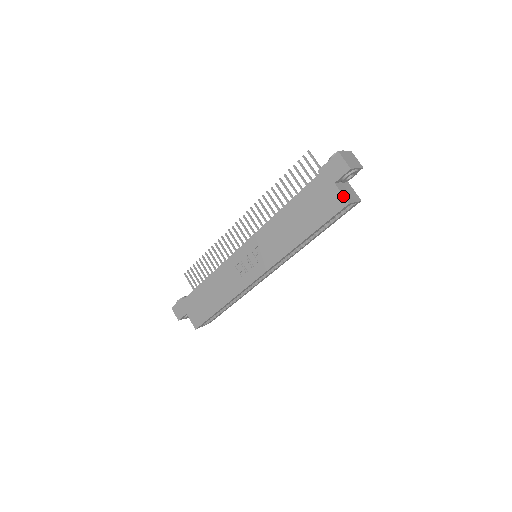
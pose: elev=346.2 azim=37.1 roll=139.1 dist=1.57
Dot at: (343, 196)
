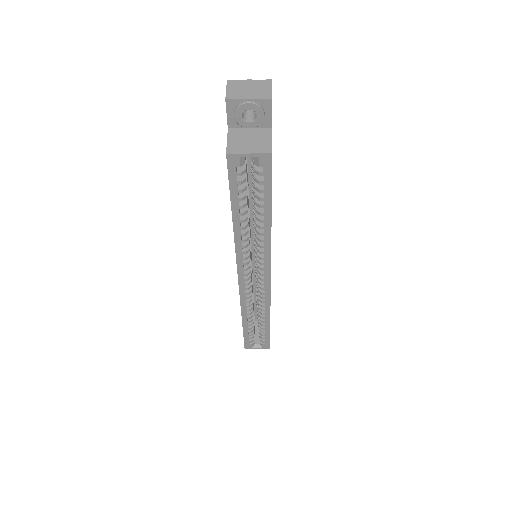
Dot at: occluded
